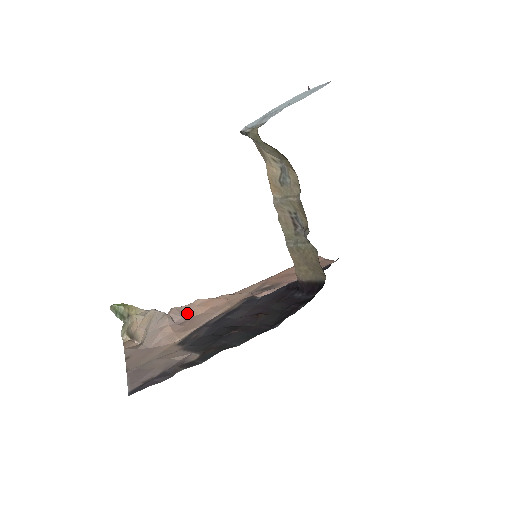
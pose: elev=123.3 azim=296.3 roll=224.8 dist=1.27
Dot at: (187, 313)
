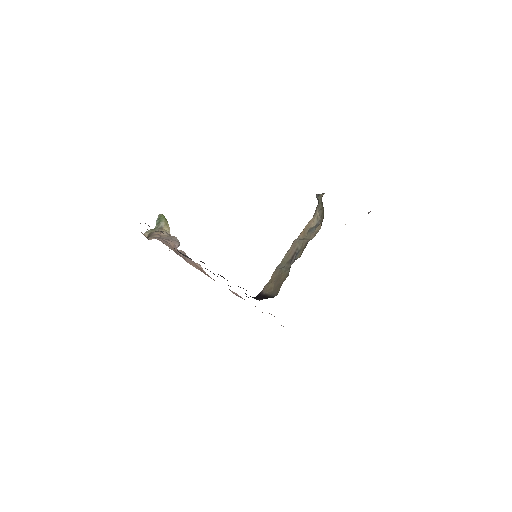
Dot at: (187, 260)
